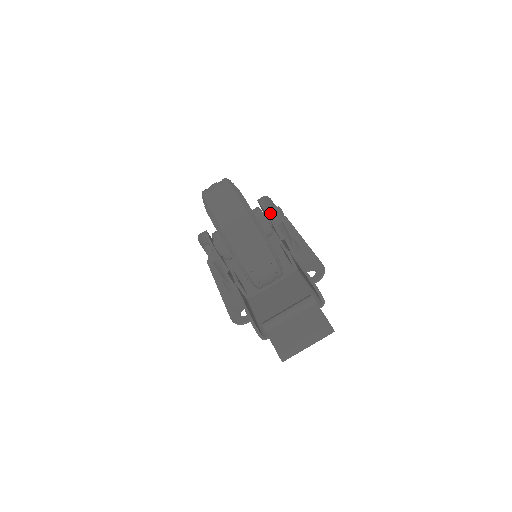
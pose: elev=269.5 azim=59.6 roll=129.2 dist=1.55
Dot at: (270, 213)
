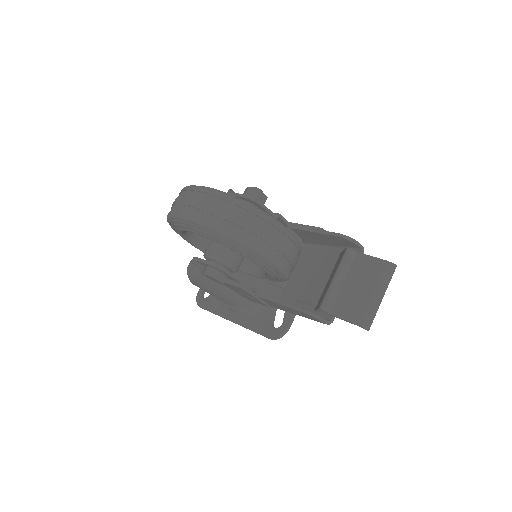
Dot at: occluded
